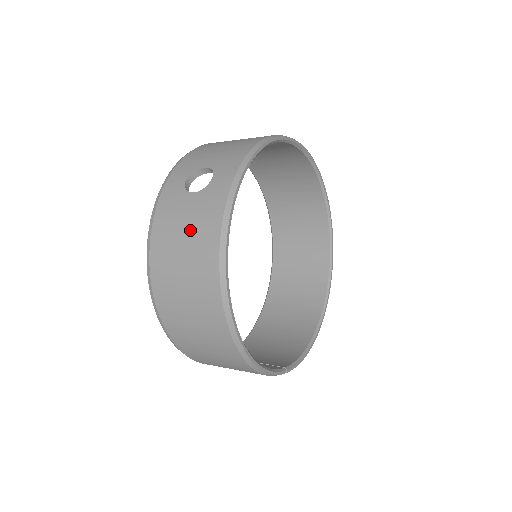
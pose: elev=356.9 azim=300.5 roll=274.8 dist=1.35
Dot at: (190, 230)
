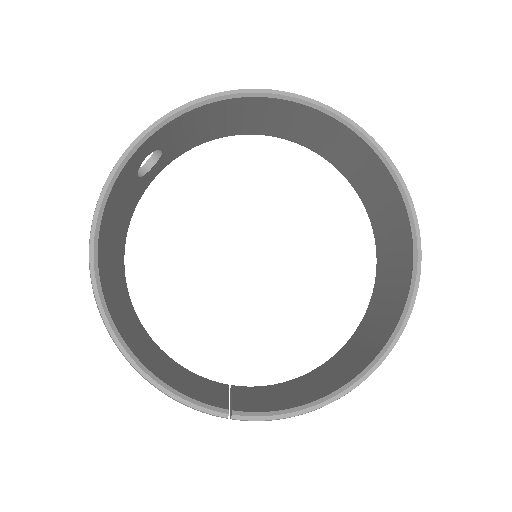
Dot at: occluded
